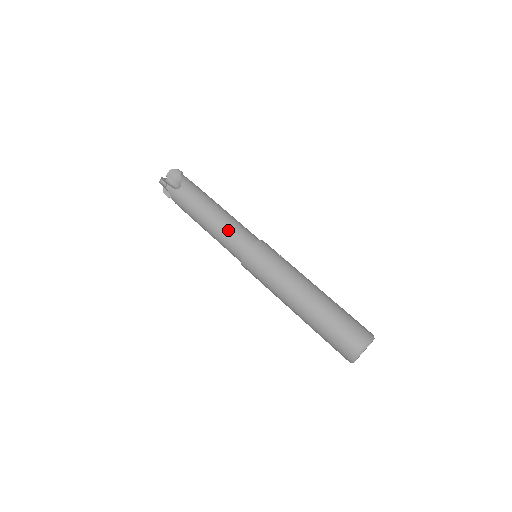
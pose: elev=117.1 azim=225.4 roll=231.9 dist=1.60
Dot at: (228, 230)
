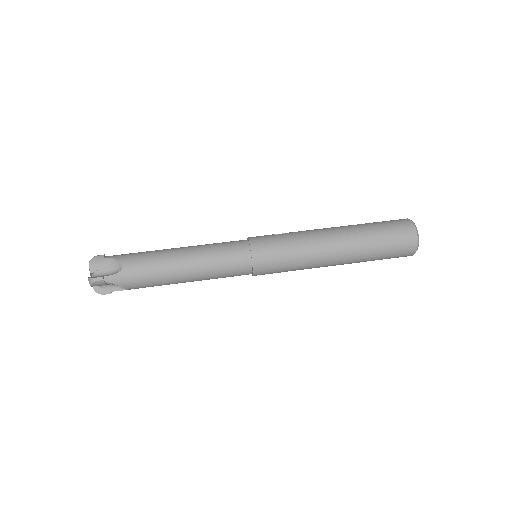
Dot at: (214, 256)
